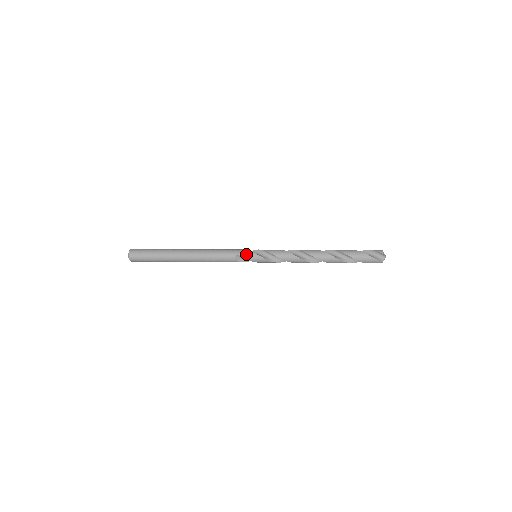
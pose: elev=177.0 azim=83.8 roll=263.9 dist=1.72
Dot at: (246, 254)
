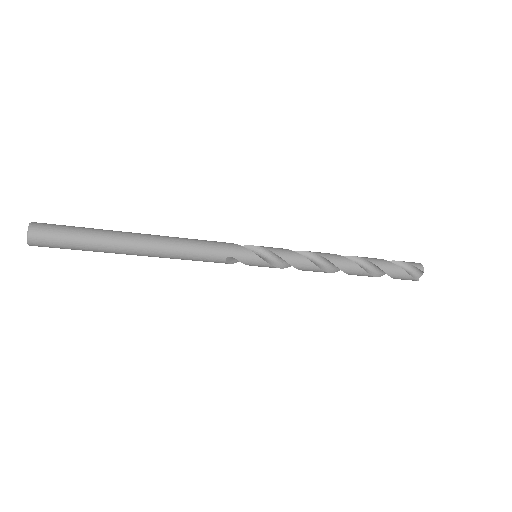
Dot at: (245, 256)
